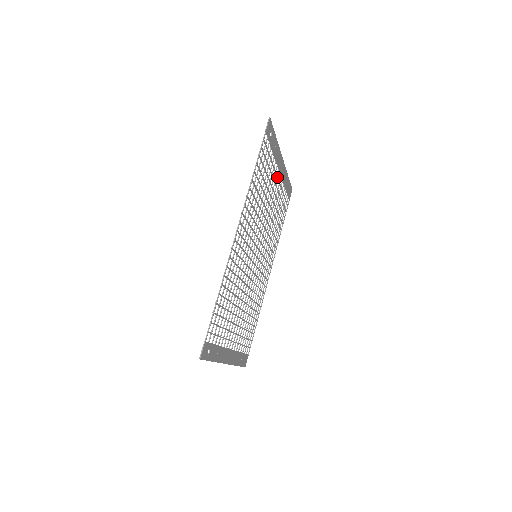
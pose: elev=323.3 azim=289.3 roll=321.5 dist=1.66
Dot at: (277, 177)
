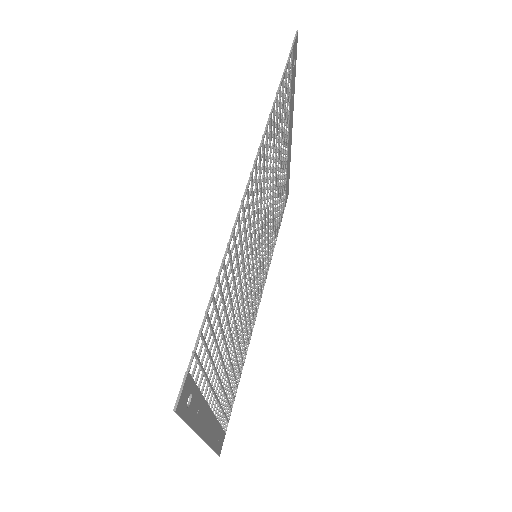
Dot at: (285, 150)
